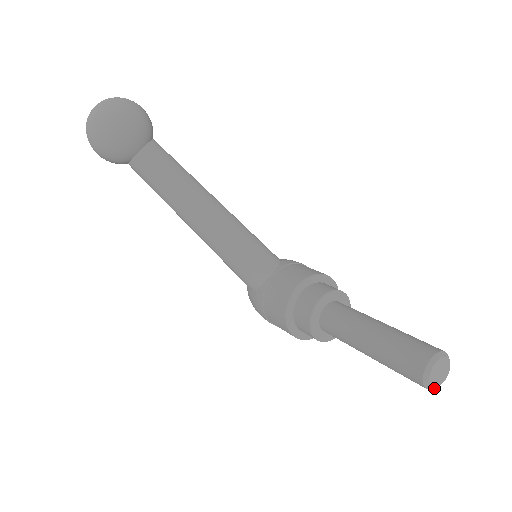
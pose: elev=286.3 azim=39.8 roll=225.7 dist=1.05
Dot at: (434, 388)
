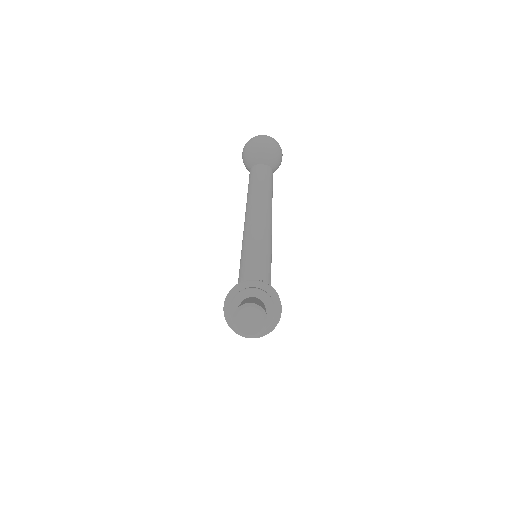
Dot at: (238, 331)
